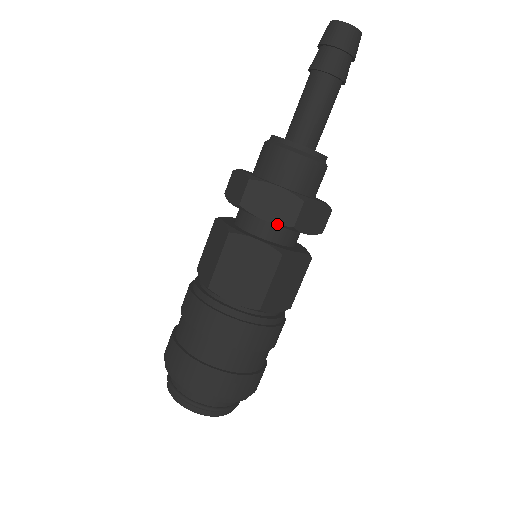
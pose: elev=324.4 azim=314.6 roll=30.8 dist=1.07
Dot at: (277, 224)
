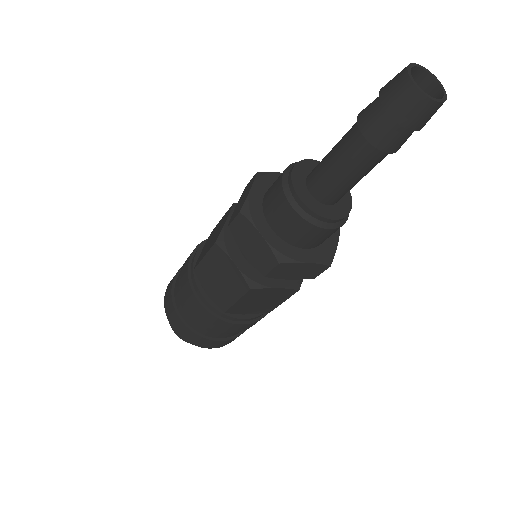
Dot at: (252, 264)
